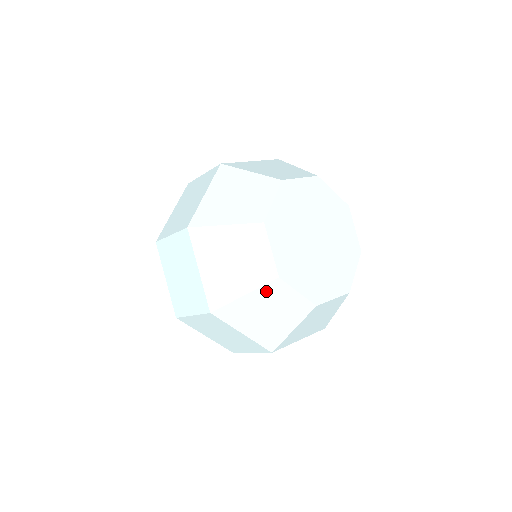
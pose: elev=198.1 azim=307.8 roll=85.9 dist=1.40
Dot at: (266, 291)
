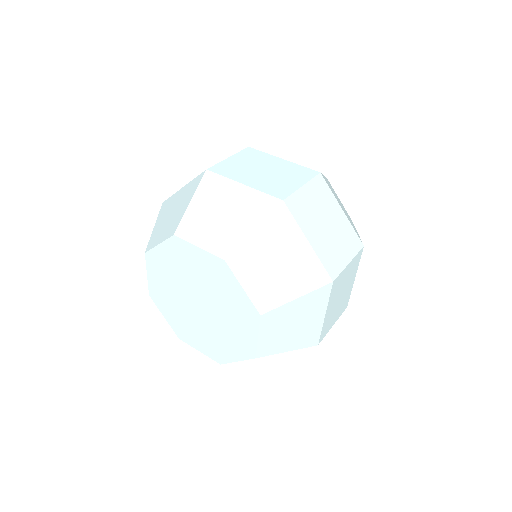
Dot at: occluded
